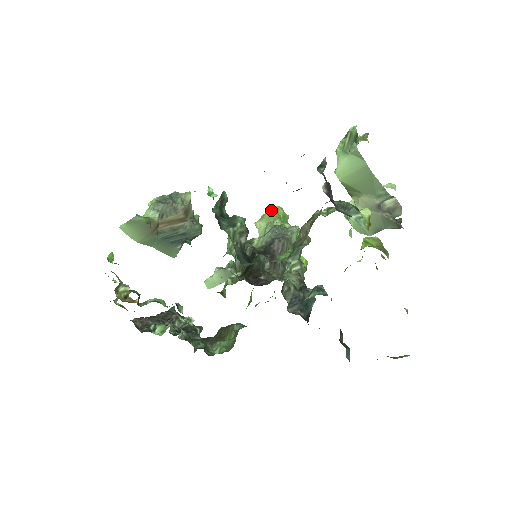
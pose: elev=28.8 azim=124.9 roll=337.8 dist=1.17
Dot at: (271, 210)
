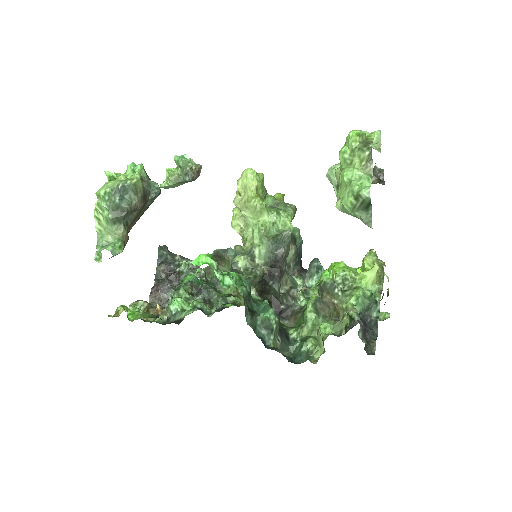
Dot at: (253, 199)
